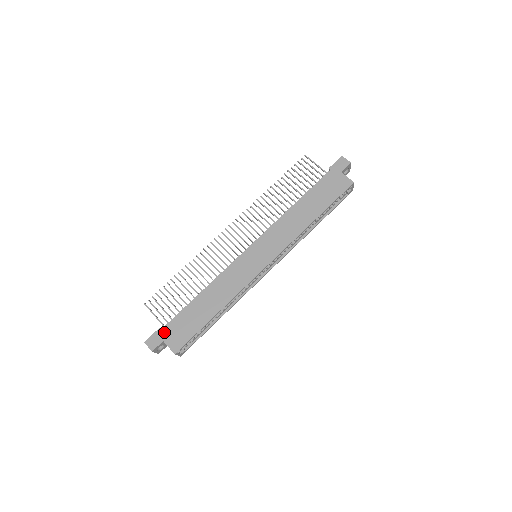
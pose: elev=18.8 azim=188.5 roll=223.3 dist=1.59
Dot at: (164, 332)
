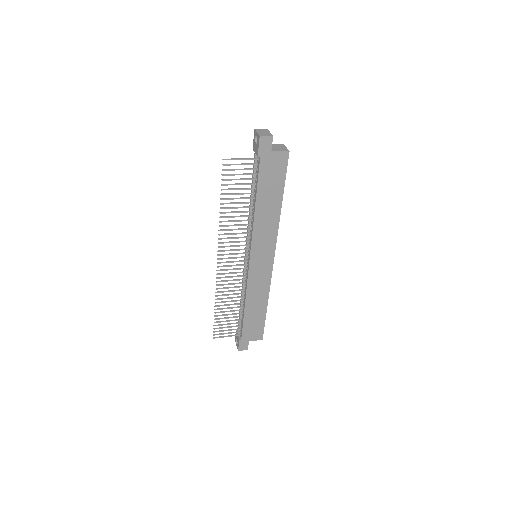
Dot at: (245, 339)
